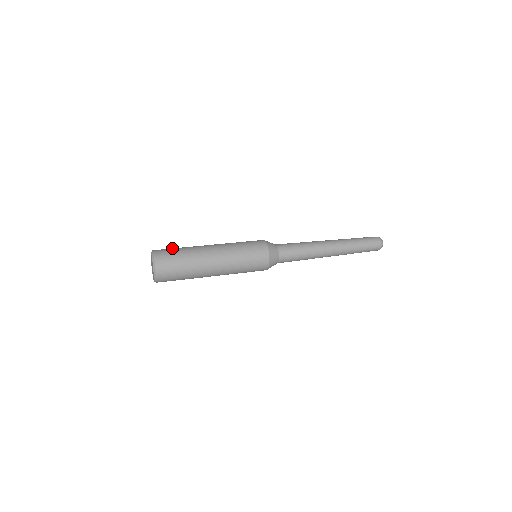
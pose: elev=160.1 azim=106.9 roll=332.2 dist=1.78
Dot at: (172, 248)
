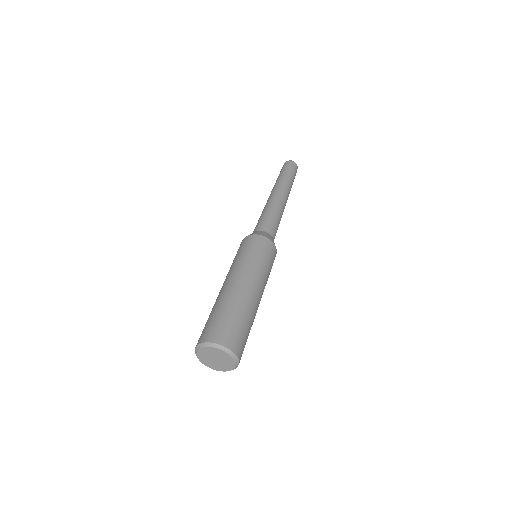
Dot at: (207, 323)
